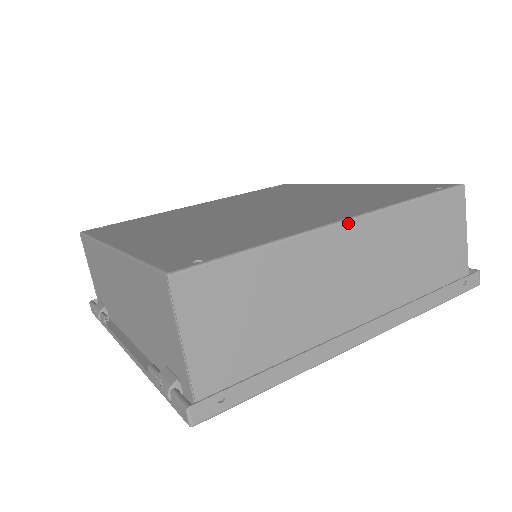
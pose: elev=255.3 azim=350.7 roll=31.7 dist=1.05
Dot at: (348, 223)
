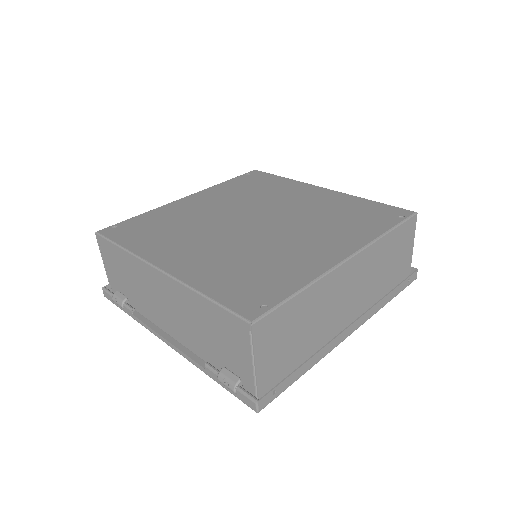
Dot at: (350, 260)
